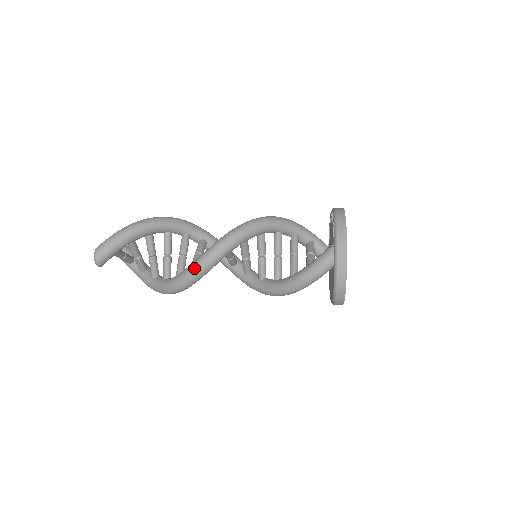
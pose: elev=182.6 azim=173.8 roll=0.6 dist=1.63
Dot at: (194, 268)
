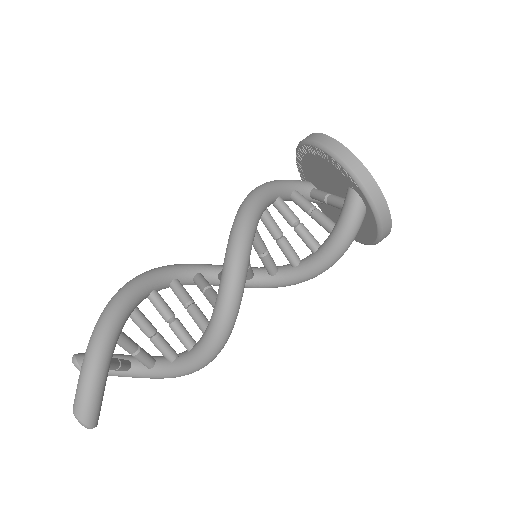
Dot at: (219, 334)
